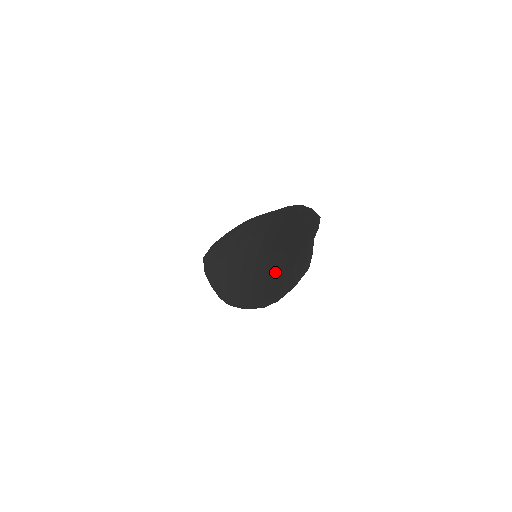
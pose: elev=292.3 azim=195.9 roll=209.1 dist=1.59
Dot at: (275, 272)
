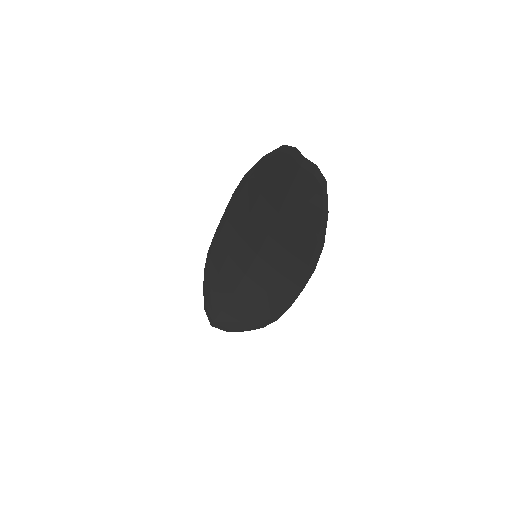
Dot at: (293, 234)
